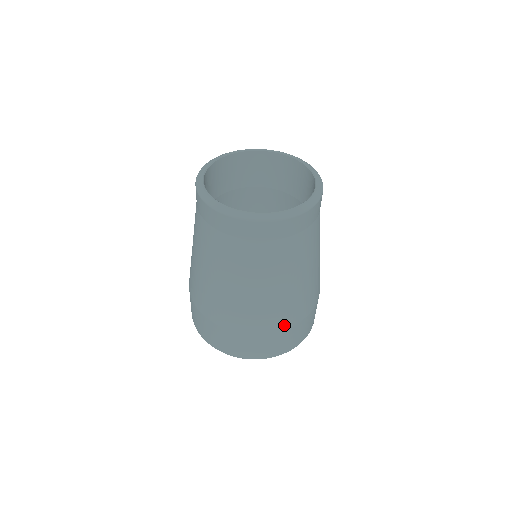
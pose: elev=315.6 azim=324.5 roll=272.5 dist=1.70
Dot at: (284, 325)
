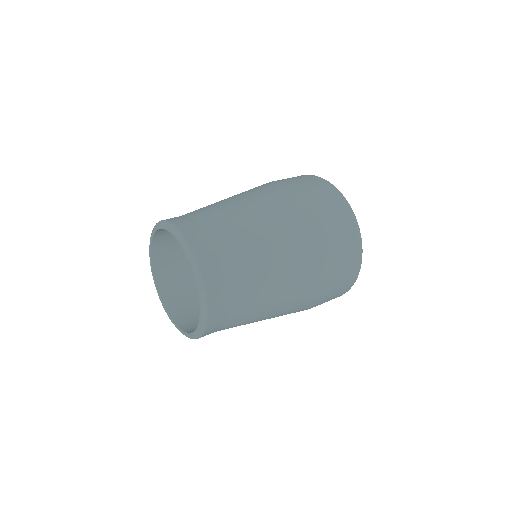
Dot at: occluded
